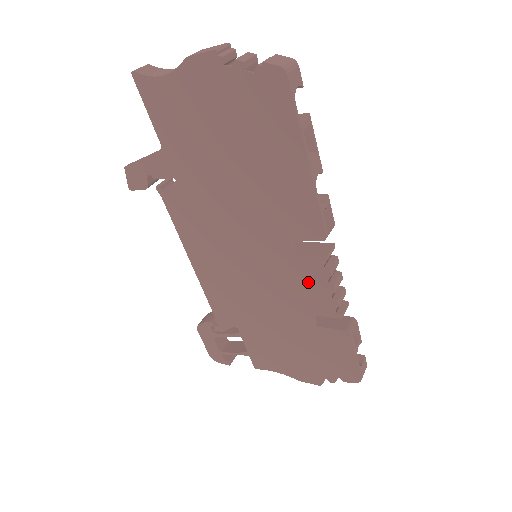
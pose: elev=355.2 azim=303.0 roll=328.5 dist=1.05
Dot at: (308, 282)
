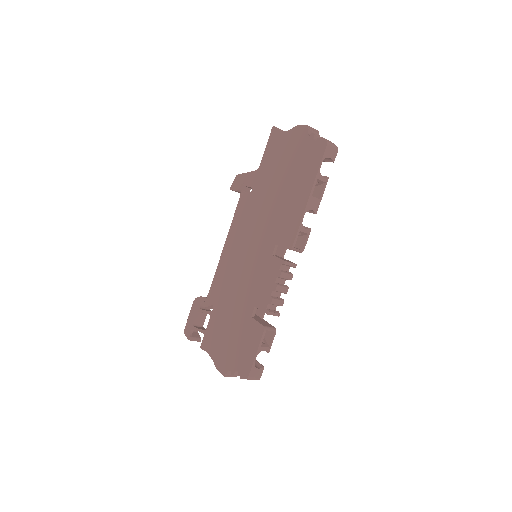
Dot at: (267, 278)
